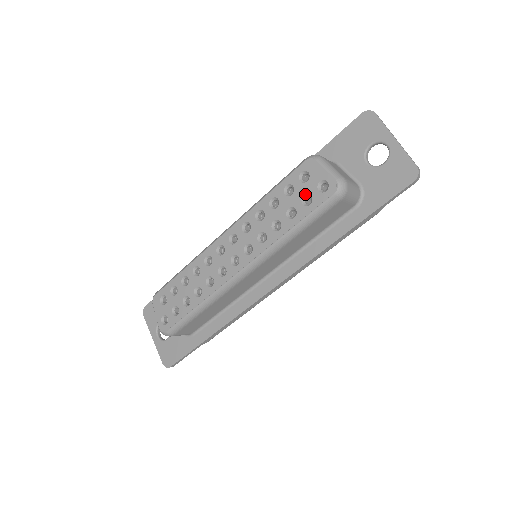
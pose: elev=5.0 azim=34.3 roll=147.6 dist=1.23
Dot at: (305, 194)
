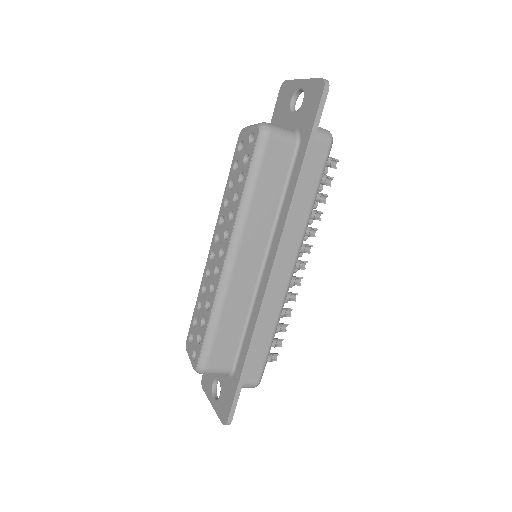
Dot at: (244, 156)
